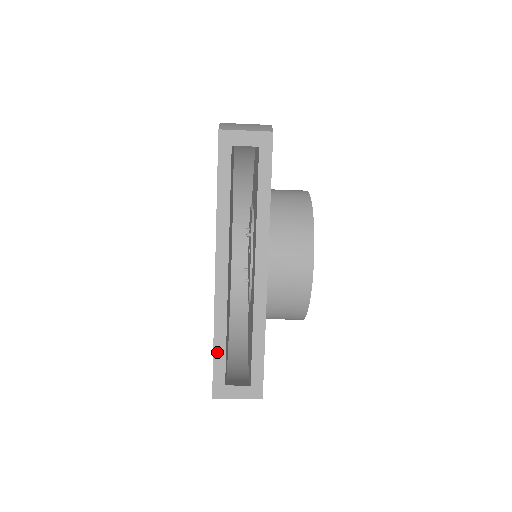
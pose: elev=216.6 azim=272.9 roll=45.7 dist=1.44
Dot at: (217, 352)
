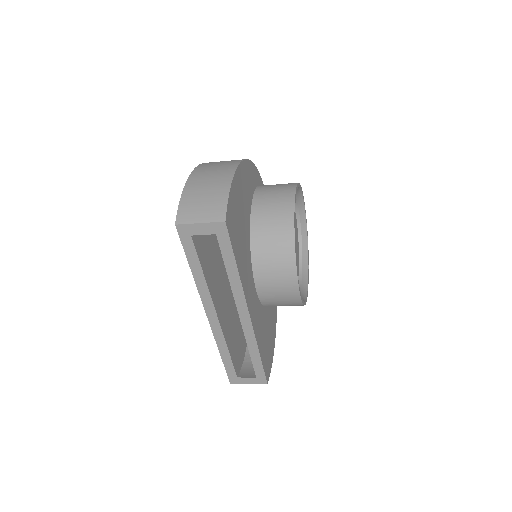
Dot at: (225, 361)
